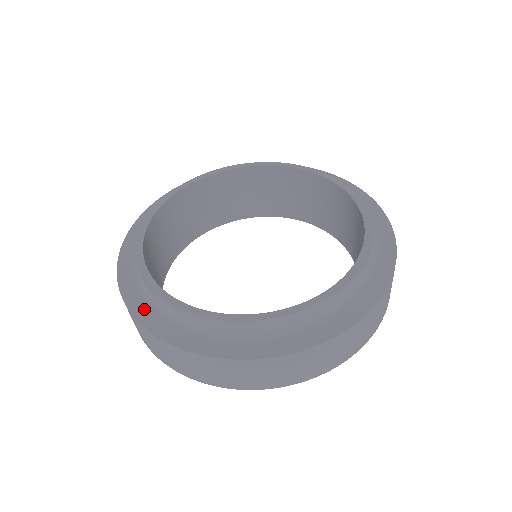
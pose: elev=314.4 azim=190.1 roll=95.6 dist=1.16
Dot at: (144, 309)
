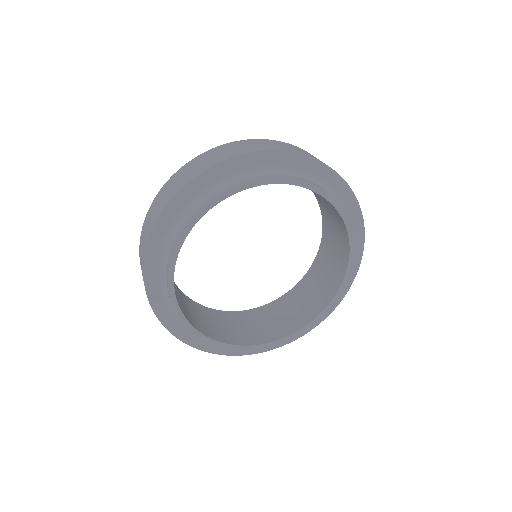
Dot at: (159, 240)
